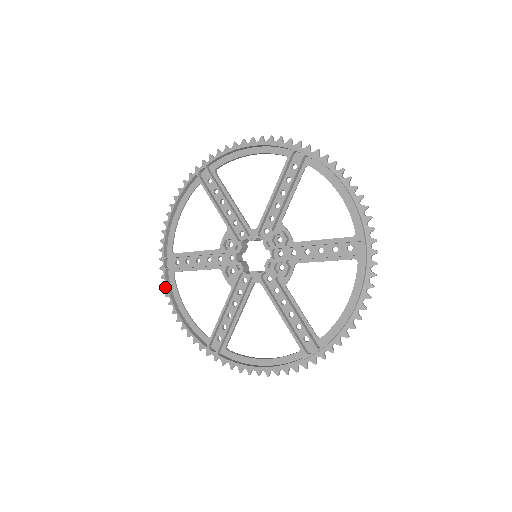
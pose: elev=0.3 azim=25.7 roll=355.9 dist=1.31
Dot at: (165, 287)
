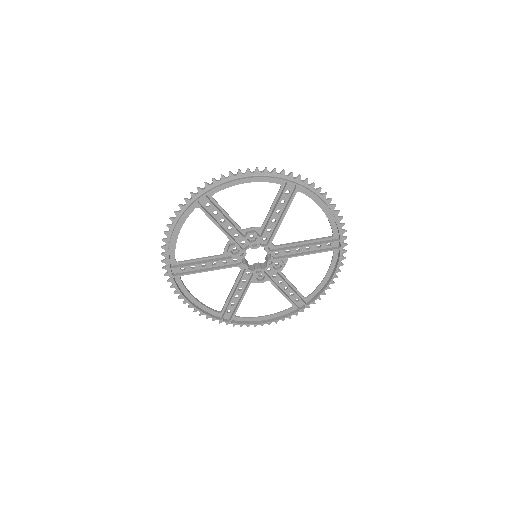
Dot at: (181, 208)
